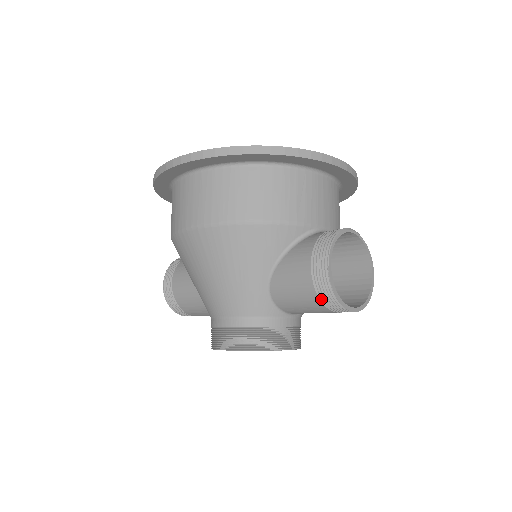
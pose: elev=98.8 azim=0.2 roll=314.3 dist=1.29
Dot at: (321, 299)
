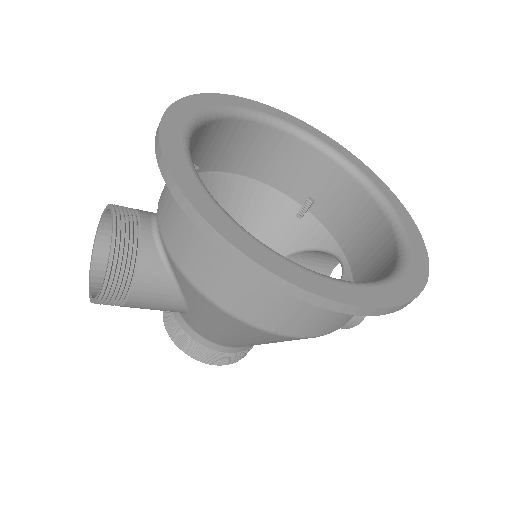
Dot at: occluded
